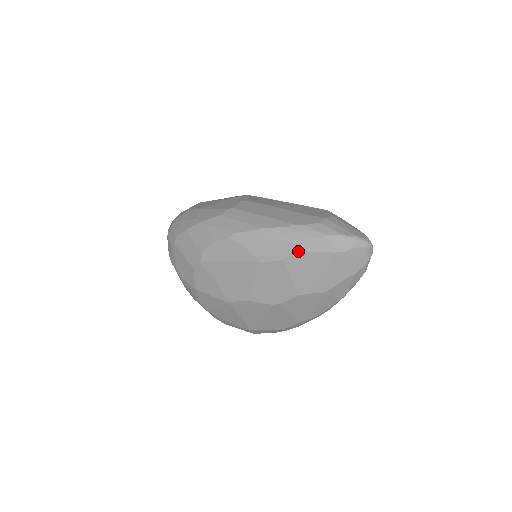
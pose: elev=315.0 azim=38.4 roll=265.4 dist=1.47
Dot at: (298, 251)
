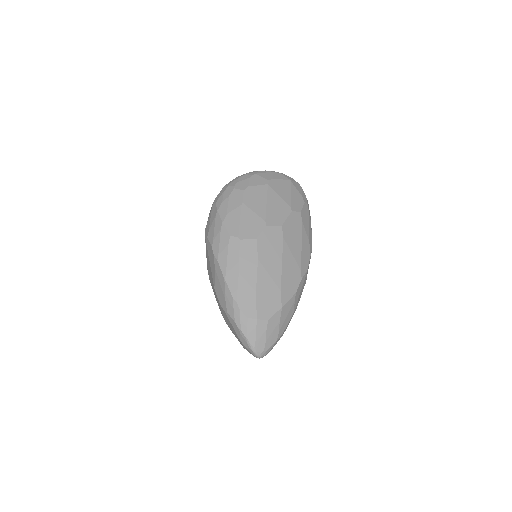
Dot at: (226, 313)
